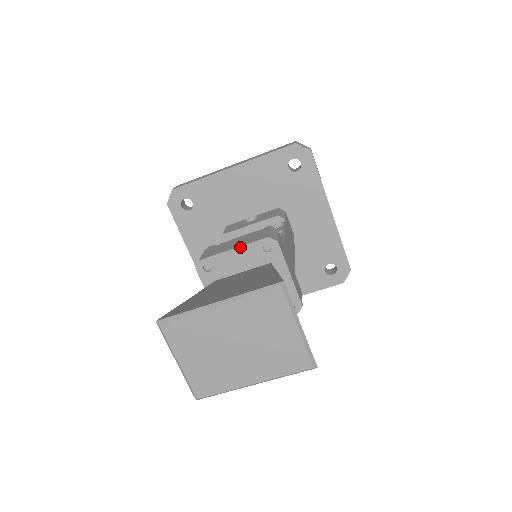
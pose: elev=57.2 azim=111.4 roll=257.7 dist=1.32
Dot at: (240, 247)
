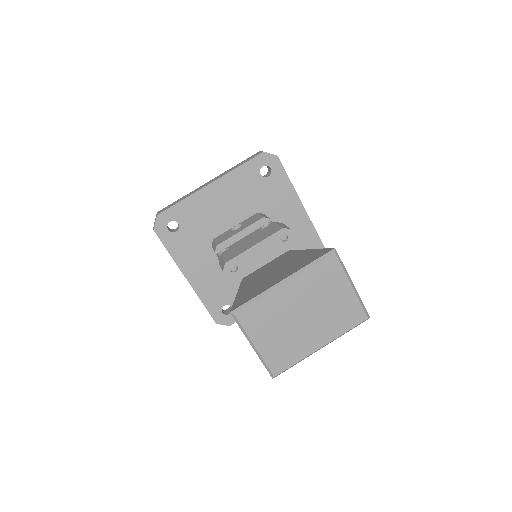
Dot at: (260, 242)
